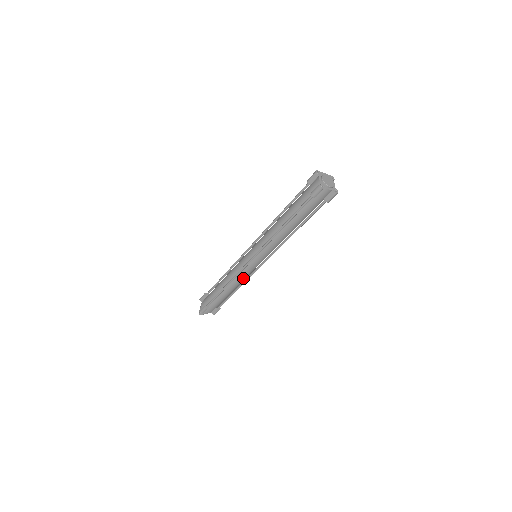
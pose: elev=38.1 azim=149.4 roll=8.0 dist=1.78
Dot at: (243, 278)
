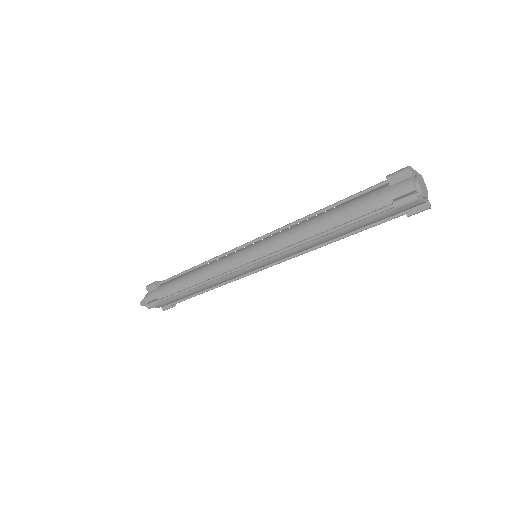
Dot at: (227, 280)
